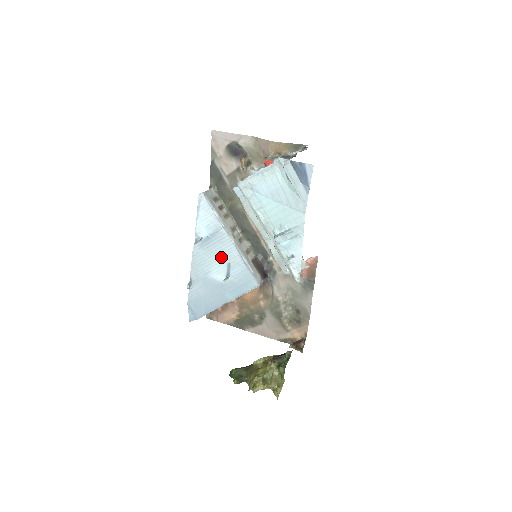
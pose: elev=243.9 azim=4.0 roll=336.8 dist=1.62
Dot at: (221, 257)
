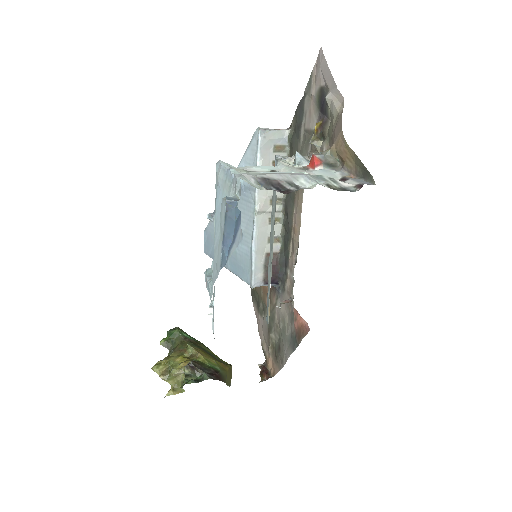
Dot at: occluded
